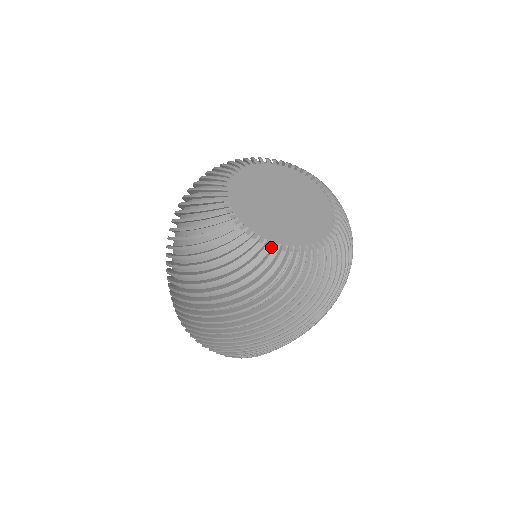
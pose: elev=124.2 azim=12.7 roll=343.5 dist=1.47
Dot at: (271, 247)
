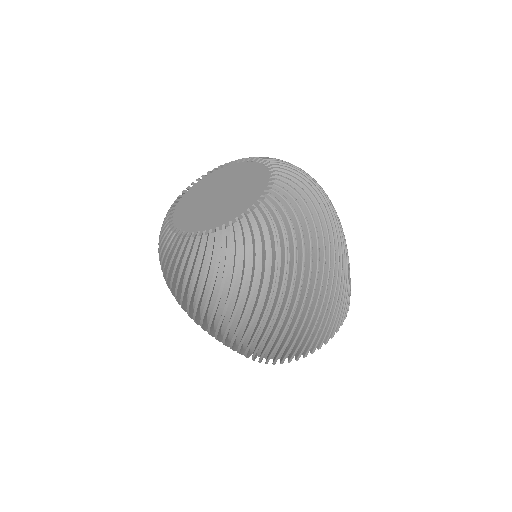
Dot at: (245, 218)
